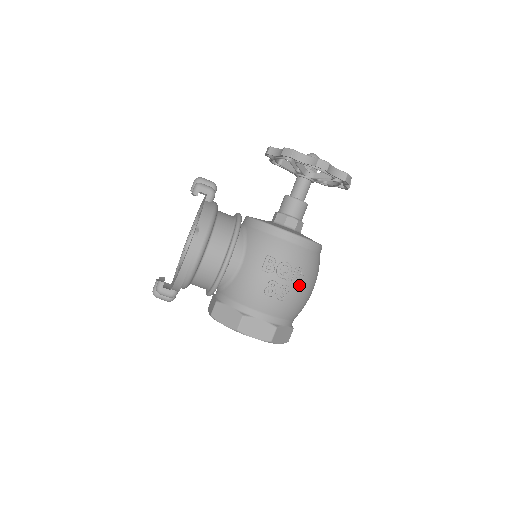
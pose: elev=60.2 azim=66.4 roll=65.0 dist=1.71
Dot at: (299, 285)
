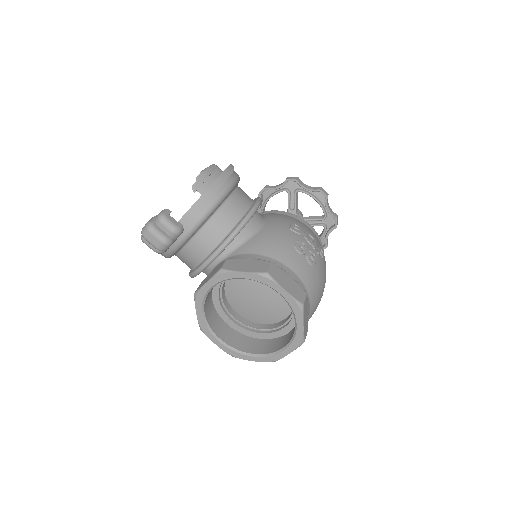
Dot at: (322, 264)
